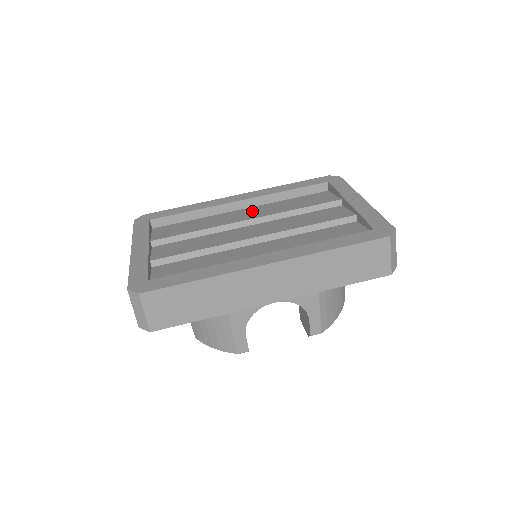
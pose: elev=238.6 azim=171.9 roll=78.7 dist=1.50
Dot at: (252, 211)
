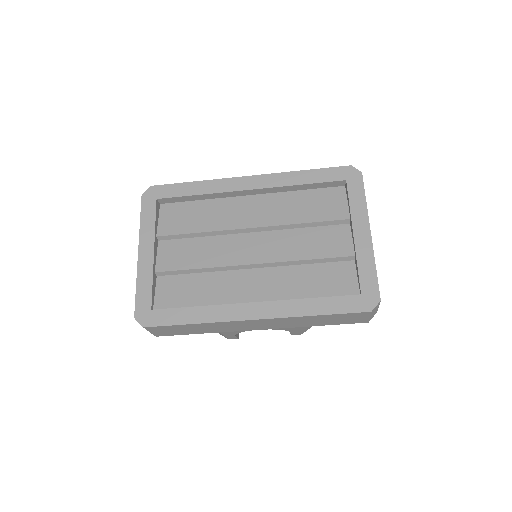
Dot at: (259, 207)
